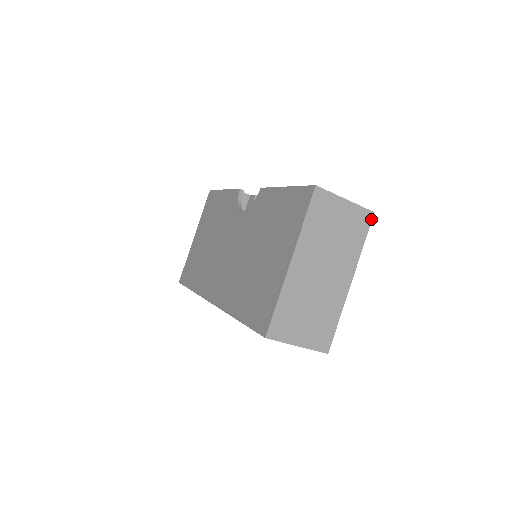
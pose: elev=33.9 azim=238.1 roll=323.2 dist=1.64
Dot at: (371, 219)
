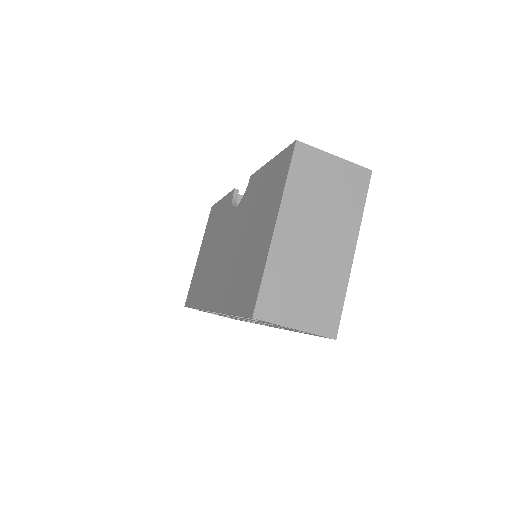
Dot at: (369, 178)
